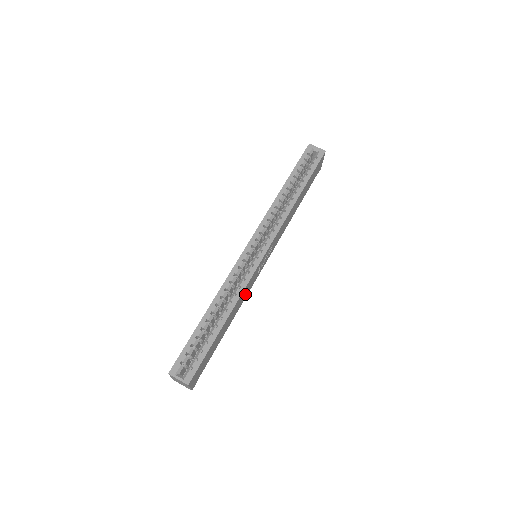
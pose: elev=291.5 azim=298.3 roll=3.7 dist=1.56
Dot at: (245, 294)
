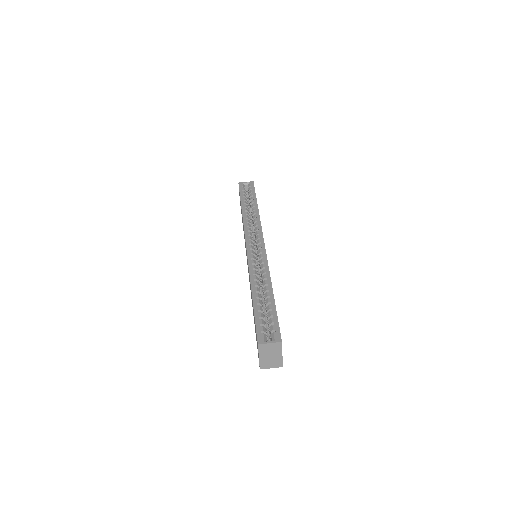
Dot at: occluded
